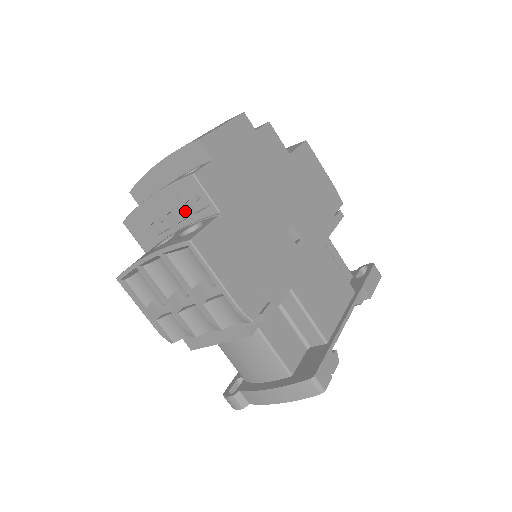
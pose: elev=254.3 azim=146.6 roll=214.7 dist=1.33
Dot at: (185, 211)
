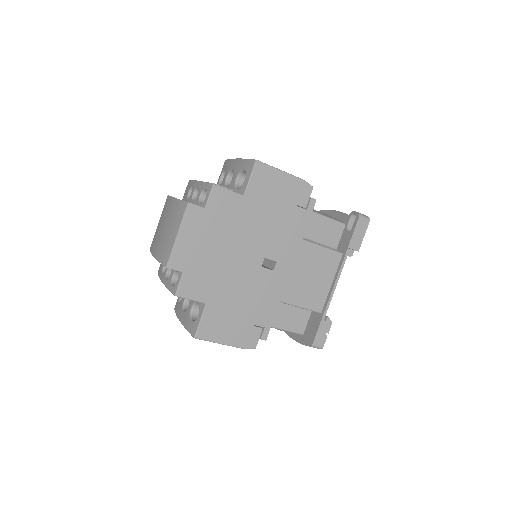
Dot at: occluded
